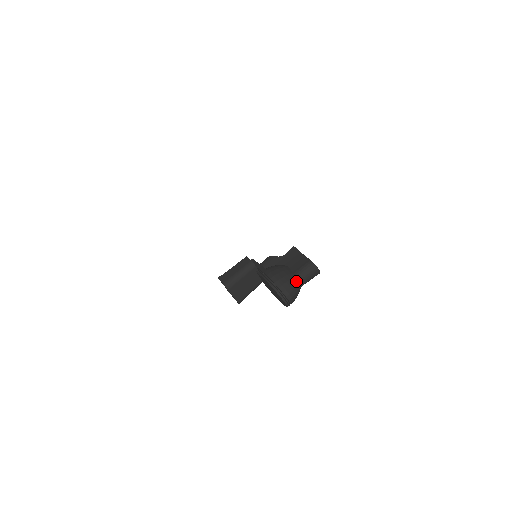
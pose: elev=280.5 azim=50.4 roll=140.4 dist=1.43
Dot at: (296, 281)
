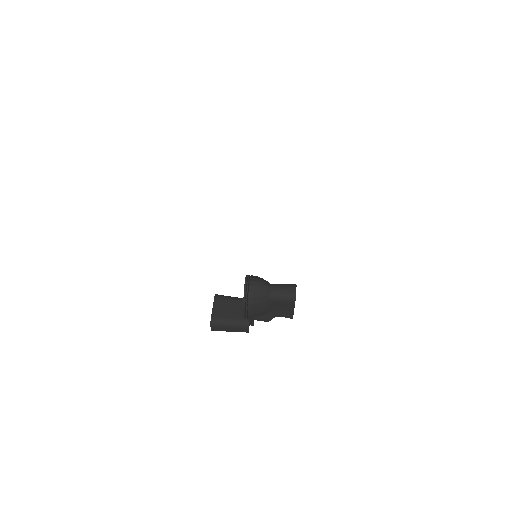
Dot at: occluded
